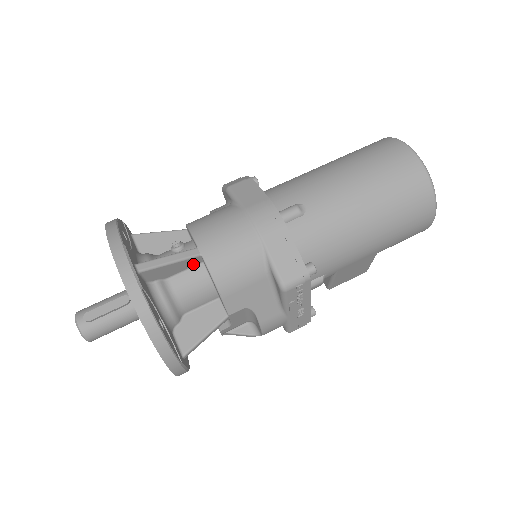
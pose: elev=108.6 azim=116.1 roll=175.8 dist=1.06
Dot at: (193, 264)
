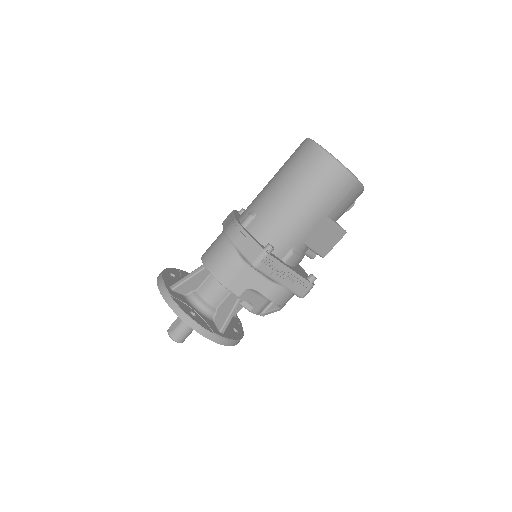
Dot at: (206, 275)
